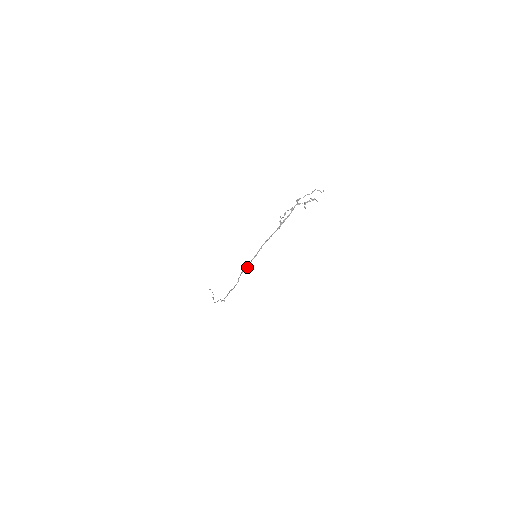
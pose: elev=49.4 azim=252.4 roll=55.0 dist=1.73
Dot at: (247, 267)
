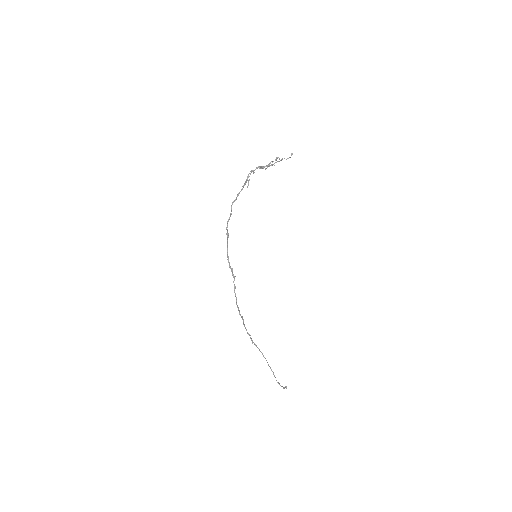
Dot at: occluded
